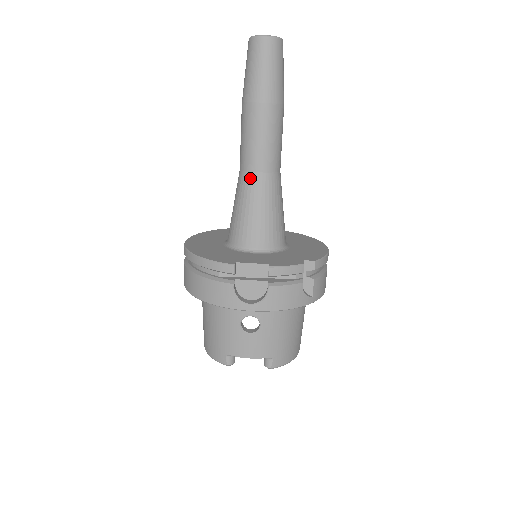
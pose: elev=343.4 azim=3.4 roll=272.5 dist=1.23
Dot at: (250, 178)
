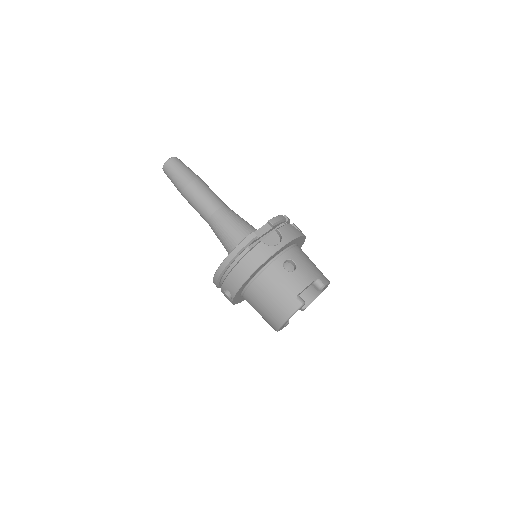
Dot at: (218, 214)
